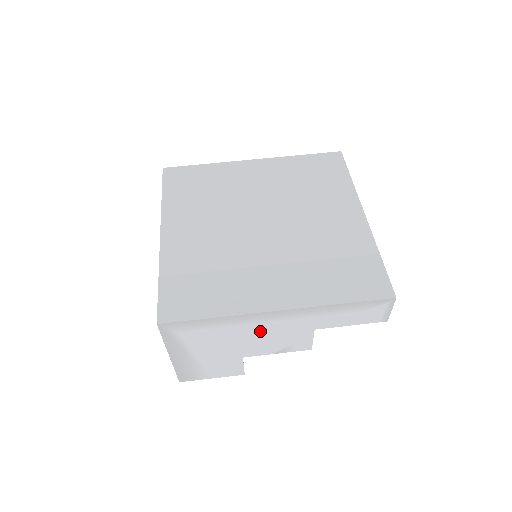
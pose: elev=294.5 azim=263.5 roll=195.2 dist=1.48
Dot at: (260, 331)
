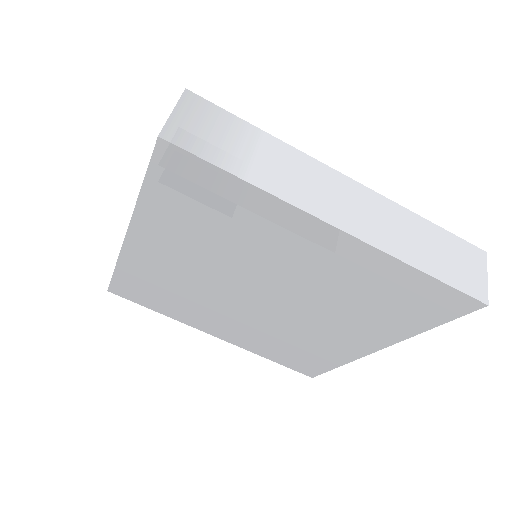
Dot at: occluded
